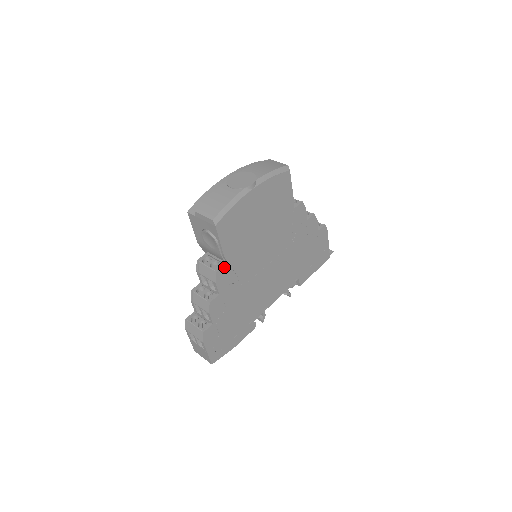
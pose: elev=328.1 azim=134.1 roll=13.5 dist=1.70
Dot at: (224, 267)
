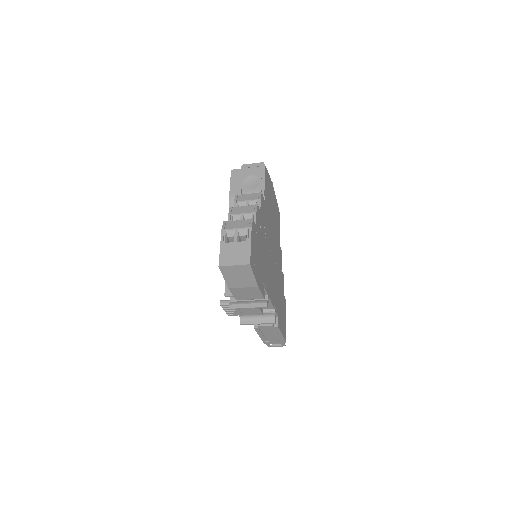
Dot at: (263, 199)
